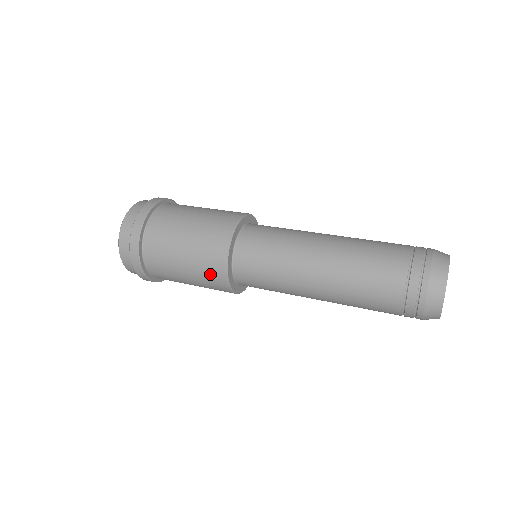
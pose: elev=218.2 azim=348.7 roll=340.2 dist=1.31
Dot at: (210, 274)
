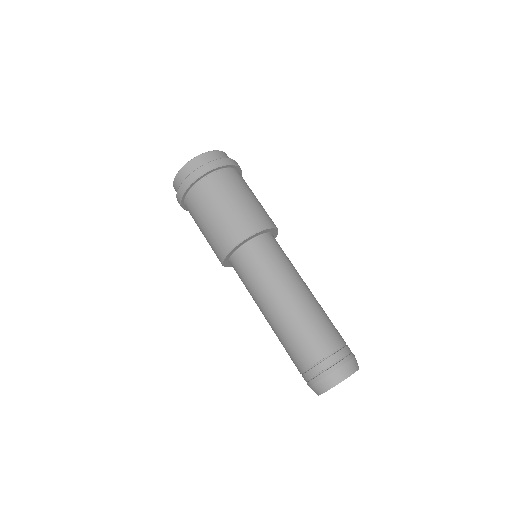
Dot at: (221, 240)
